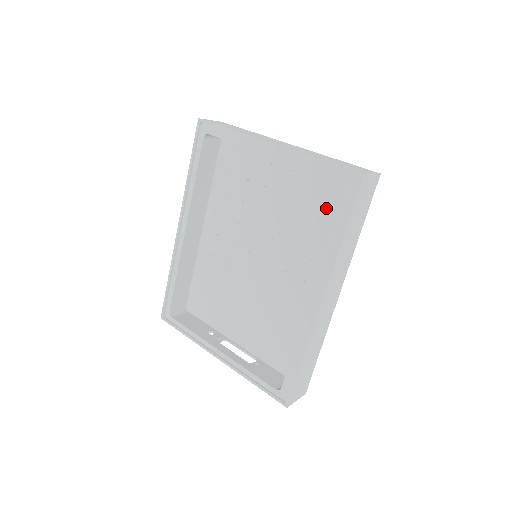
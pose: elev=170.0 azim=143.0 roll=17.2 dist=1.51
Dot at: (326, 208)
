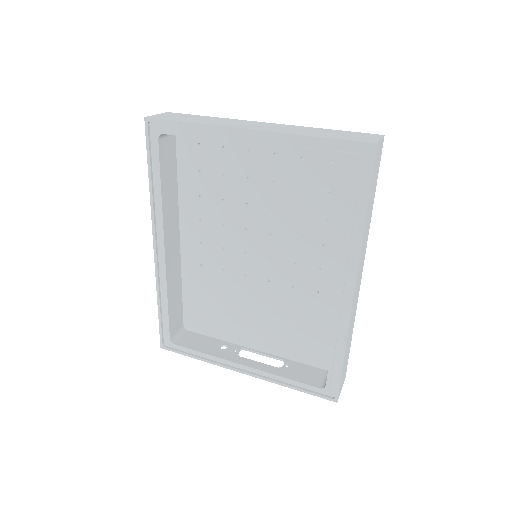
Dot at: (329, 187)
